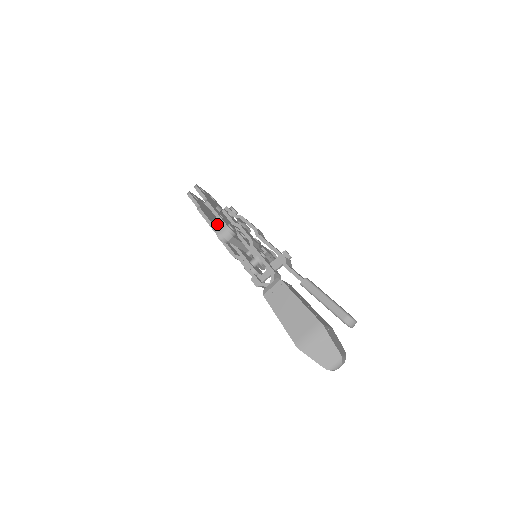
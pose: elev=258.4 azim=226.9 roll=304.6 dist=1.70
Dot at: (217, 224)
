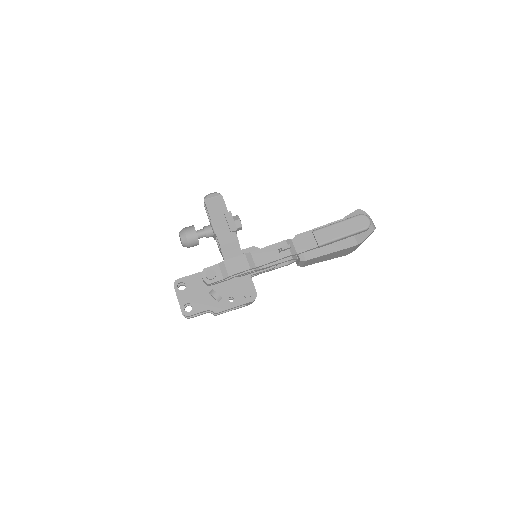
Dot at: occluded
